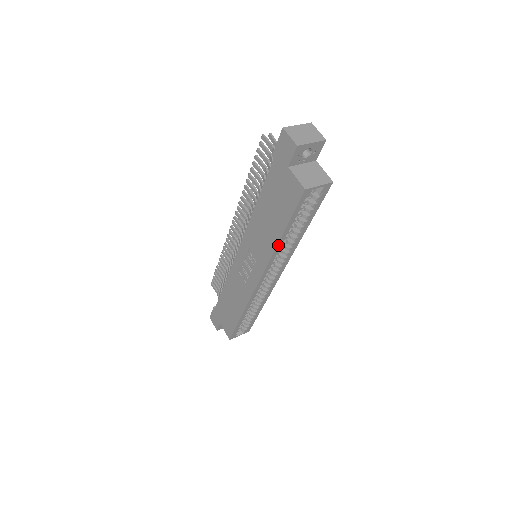
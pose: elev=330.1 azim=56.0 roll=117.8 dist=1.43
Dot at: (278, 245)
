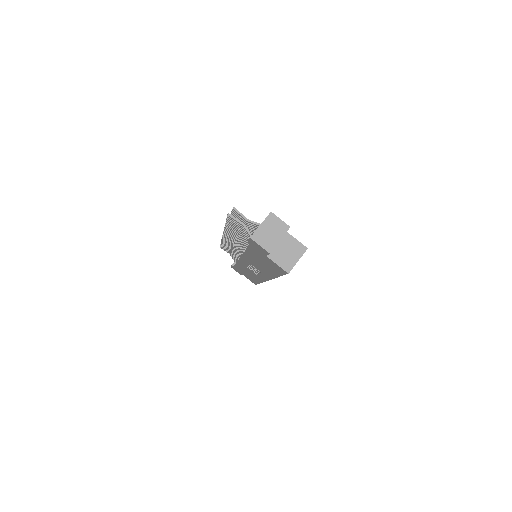
Dot at: (276, 277)
